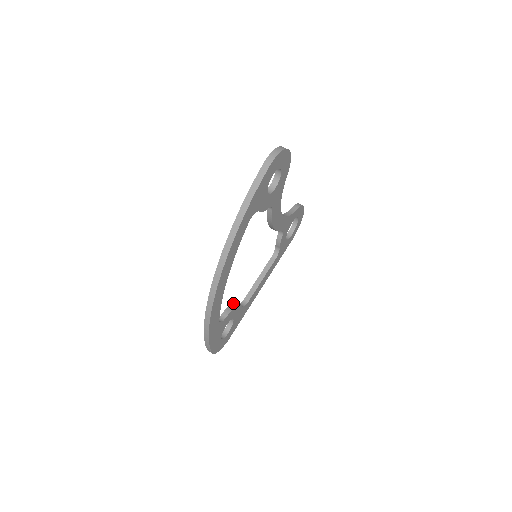
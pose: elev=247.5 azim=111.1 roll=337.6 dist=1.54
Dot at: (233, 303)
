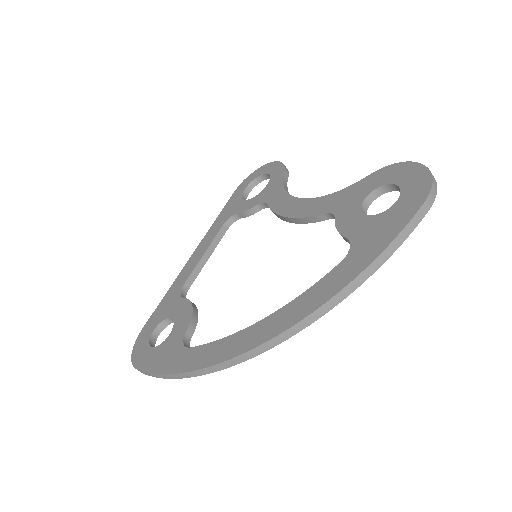
Dot at: (193, 307)
